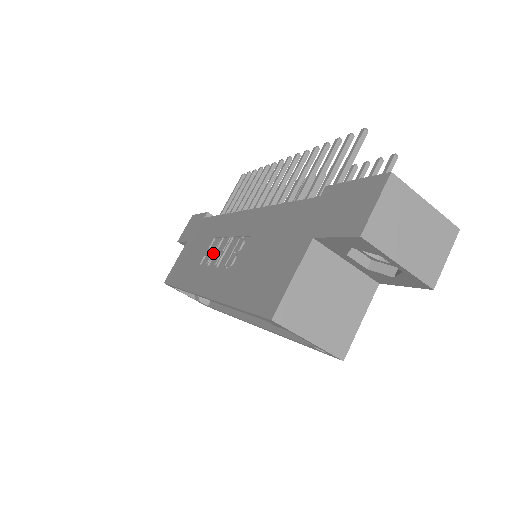
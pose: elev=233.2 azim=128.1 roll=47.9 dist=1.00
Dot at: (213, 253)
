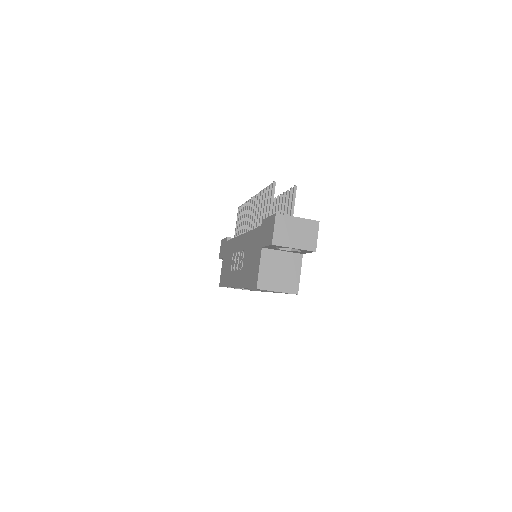
Dot at: (234, 263)
